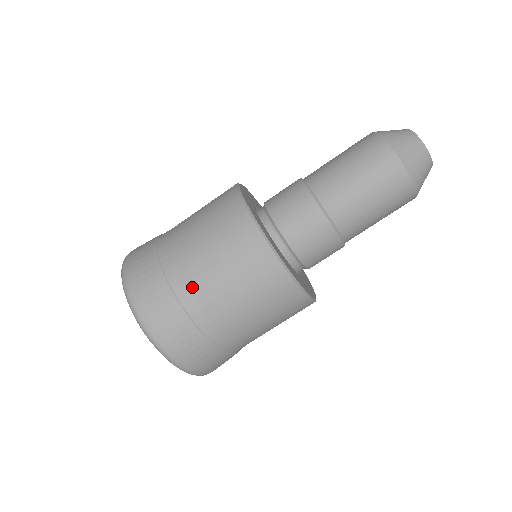
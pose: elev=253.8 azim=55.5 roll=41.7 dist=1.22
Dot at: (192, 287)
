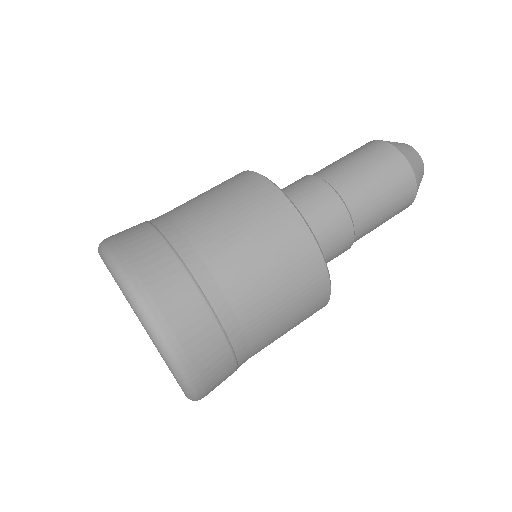
Dot at: (228, 289)
